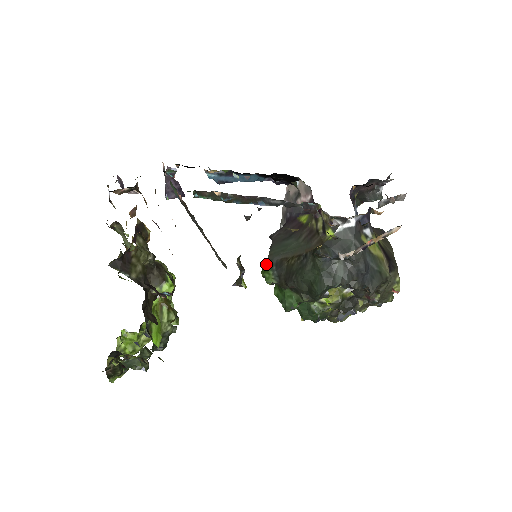
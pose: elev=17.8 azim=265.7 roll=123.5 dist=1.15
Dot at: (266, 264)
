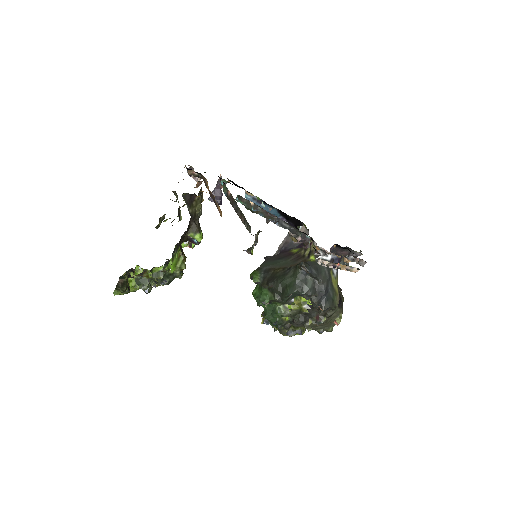
Dot at: (257, 270)
